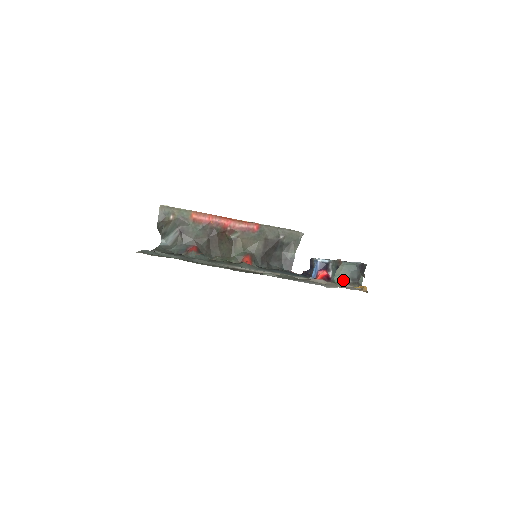
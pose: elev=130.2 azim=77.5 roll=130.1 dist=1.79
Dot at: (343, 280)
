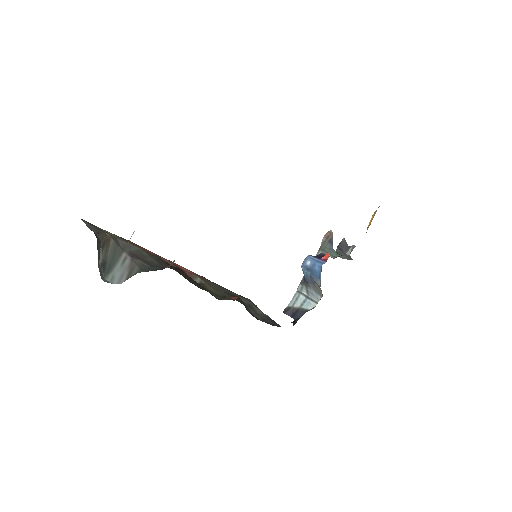
Dot at: (345, 258)
